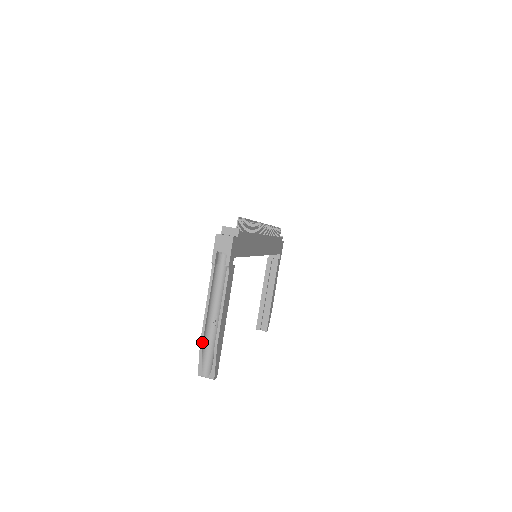
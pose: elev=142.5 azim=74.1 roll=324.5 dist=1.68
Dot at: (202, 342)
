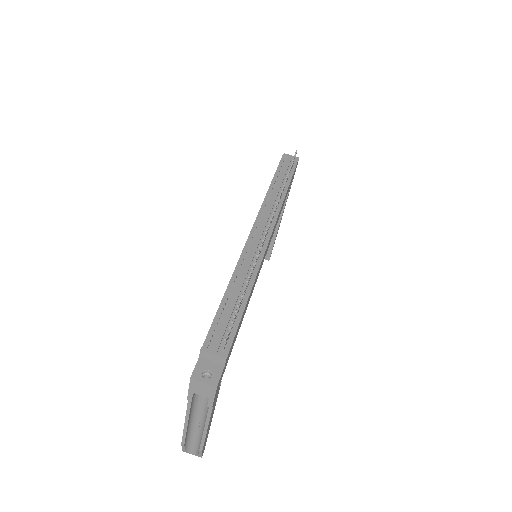
Dot at: (184, 444)
